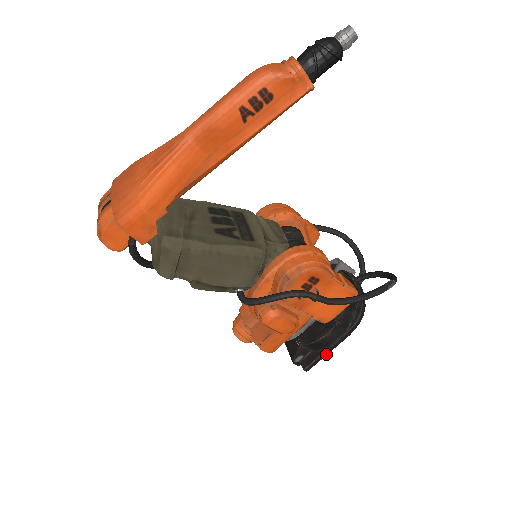
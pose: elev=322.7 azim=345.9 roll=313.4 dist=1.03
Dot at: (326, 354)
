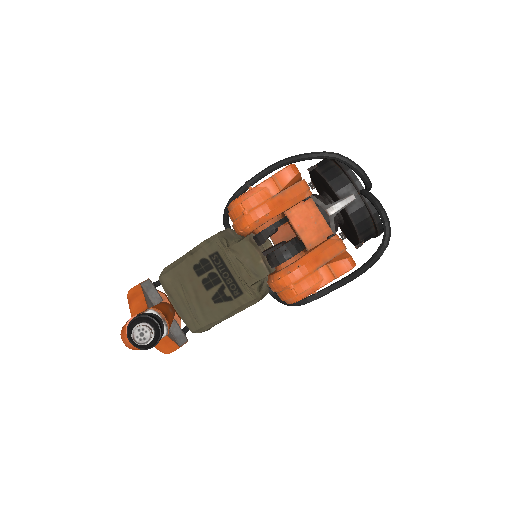
Dot at: occluded
